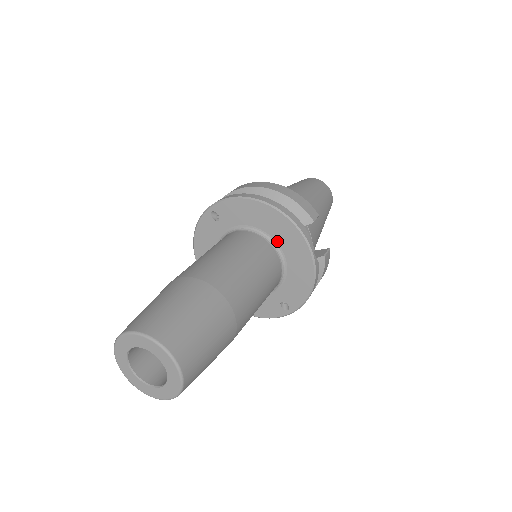
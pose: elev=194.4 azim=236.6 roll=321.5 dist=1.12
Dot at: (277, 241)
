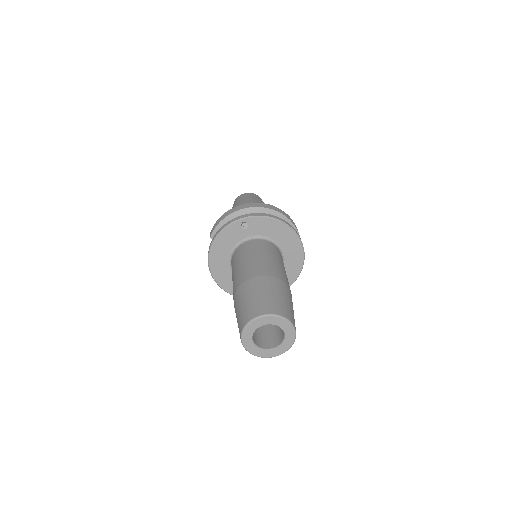
Dot at: (284, 250)
